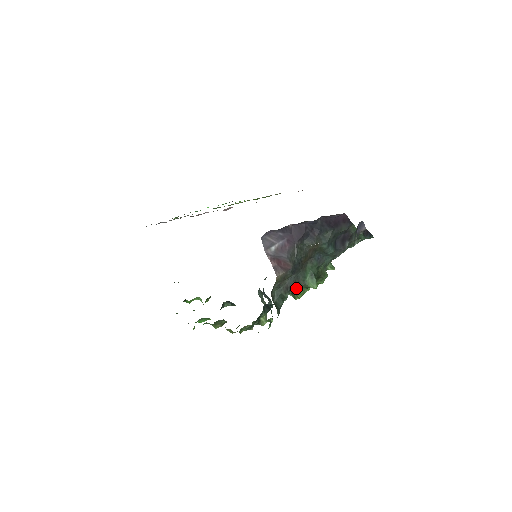
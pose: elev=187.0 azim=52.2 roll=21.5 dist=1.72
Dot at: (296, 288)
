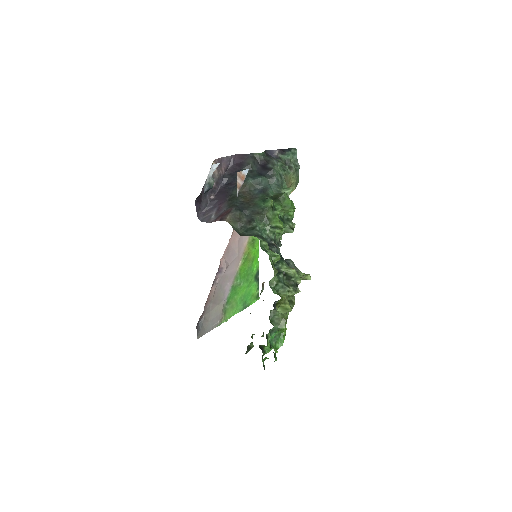
Dot at: (262, 218)
